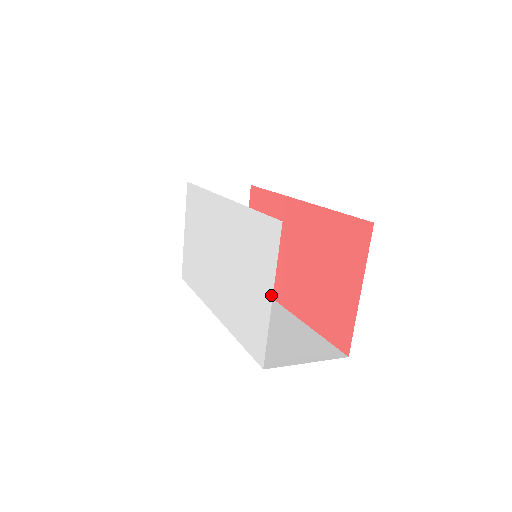
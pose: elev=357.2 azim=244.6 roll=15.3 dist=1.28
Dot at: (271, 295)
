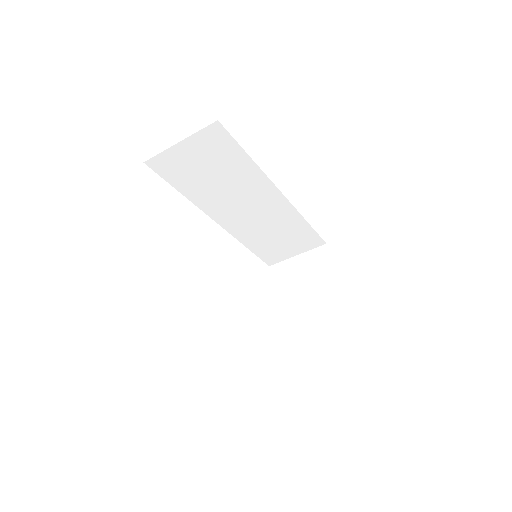
Dot at: occluded
